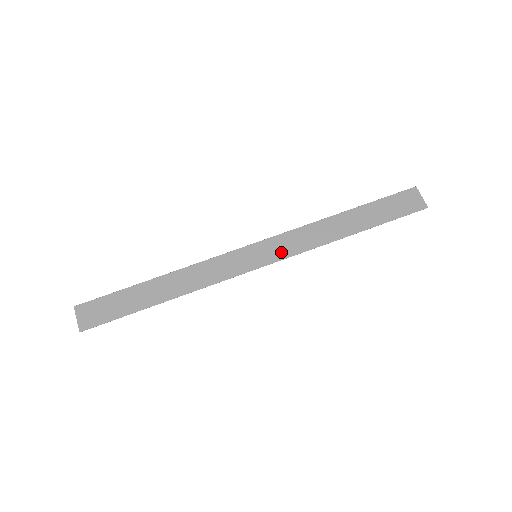
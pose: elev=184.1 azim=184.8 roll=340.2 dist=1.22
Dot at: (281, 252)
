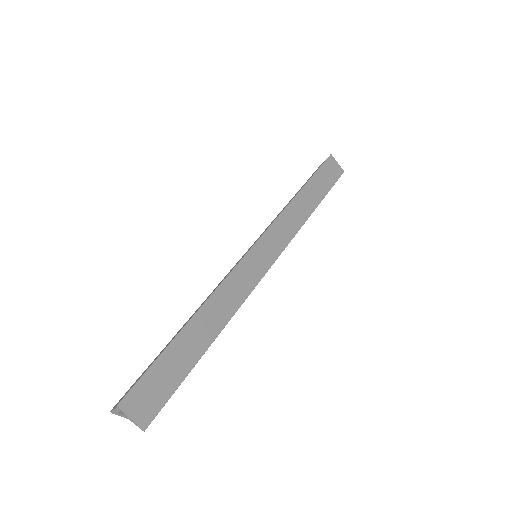
Dot at: (278, 245)
